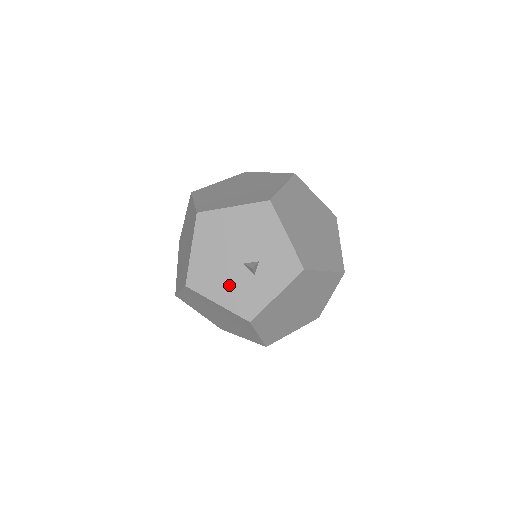
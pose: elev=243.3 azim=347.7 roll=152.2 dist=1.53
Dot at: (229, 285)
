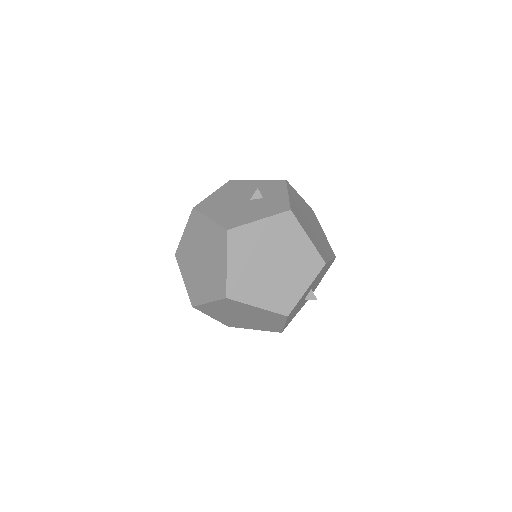
Dot at: (254, 210)
